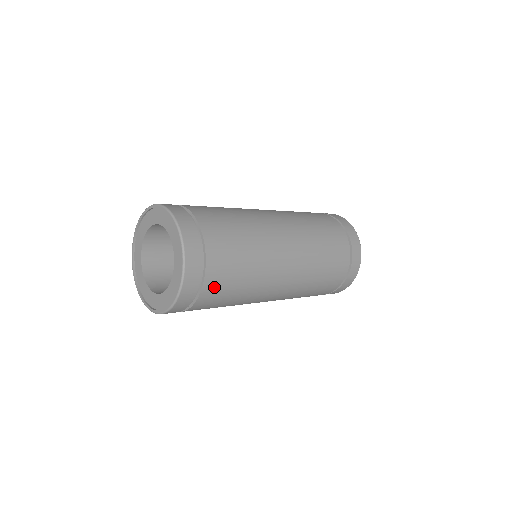
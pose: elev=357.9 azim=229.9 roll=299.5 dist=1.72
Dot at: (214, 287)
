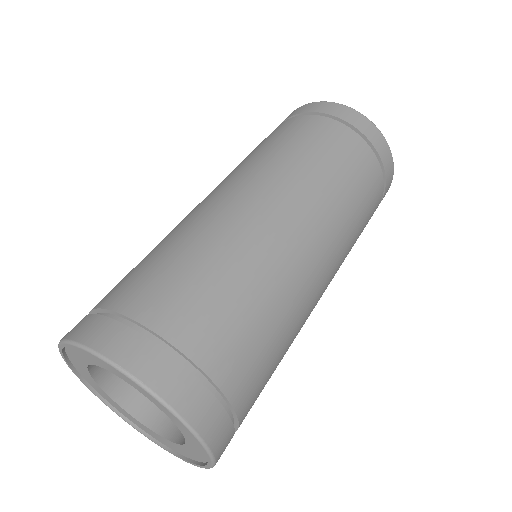
Dot at: occluded
